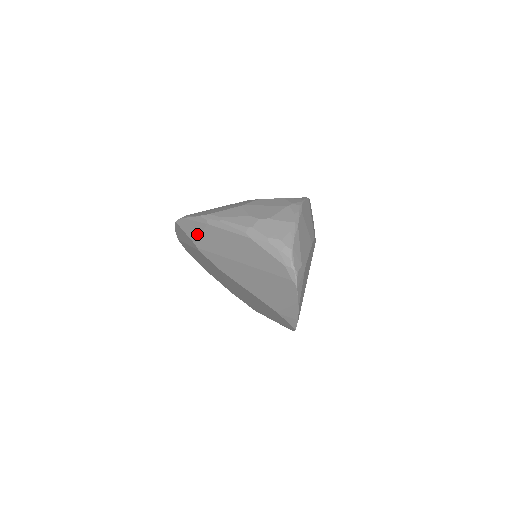
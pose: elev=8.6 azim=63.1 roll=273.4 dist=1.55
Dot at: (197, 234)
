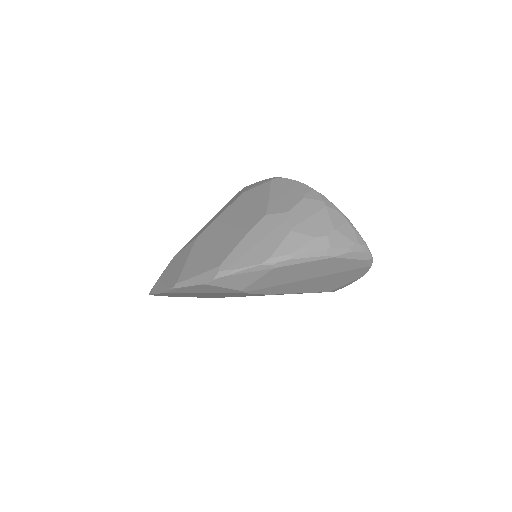
Dot at: (250, 282)
